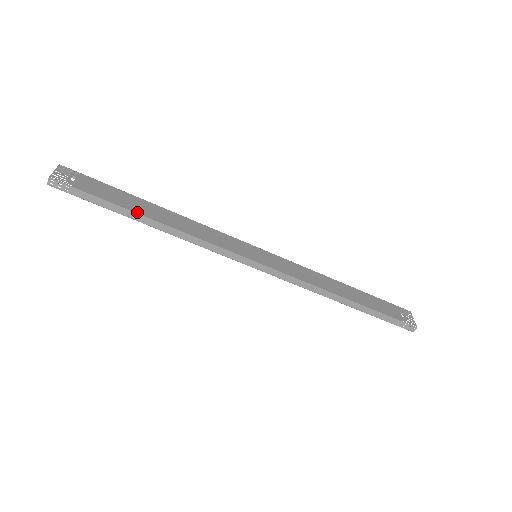
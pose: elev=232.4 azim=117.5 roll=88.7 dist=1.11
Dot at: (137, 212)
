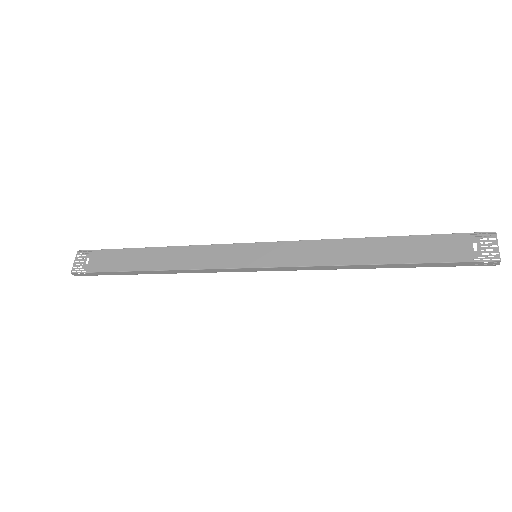
Dot at: (136, 269)
